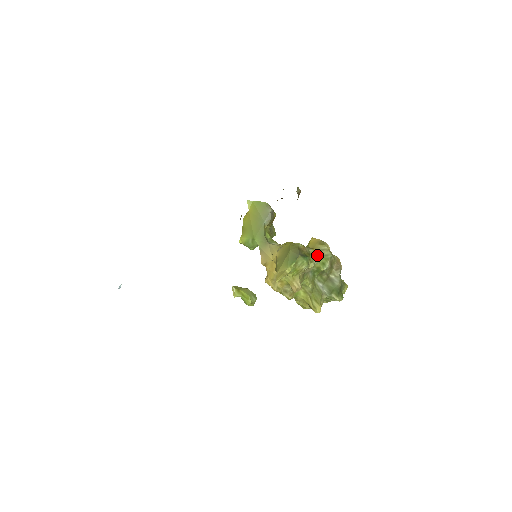
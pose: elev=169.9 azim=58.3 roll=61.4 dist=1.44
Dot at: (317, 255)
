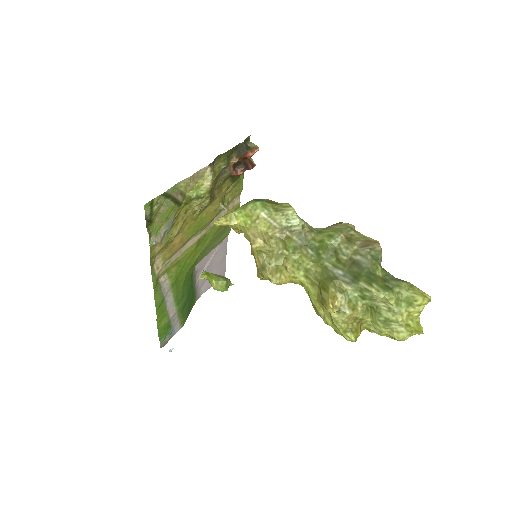
Dot at: (322, 229)
